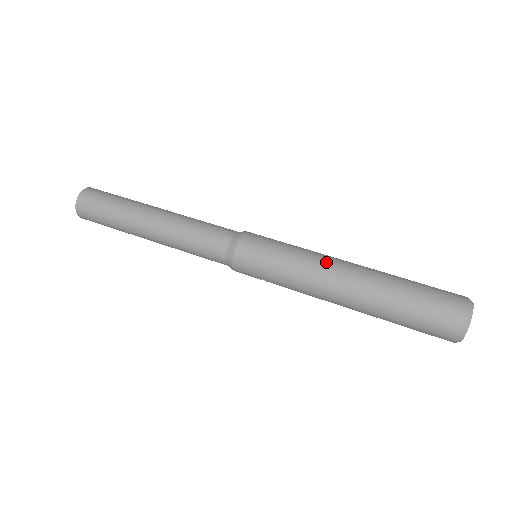
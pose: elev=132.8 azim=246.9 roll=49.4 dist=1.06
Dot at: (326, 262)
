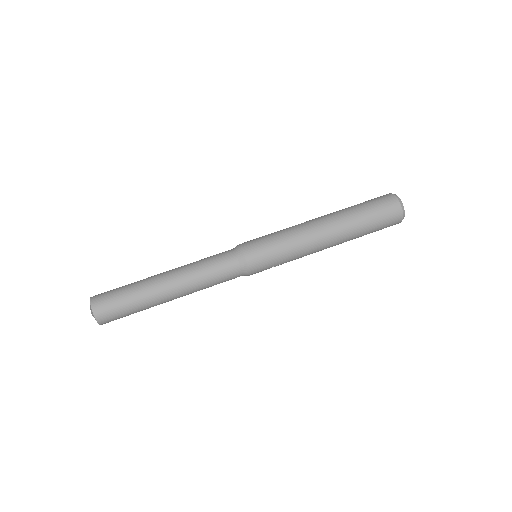
Dot at: (306, 226)
